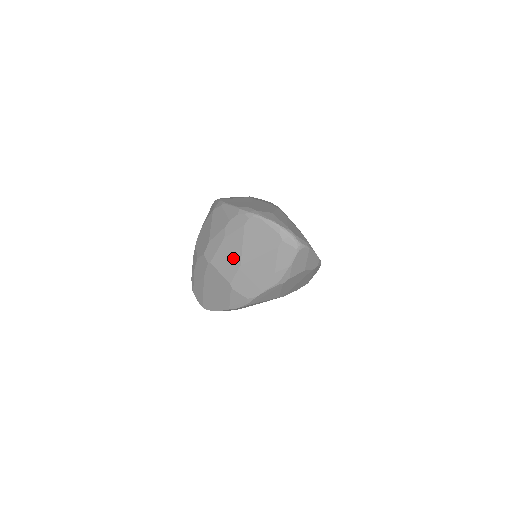
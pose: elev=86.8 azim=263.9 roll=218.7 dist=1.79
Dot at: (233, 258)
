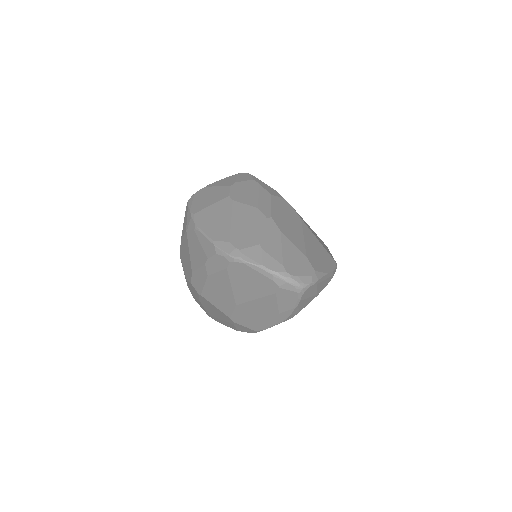
Dot at: (225, 297)
